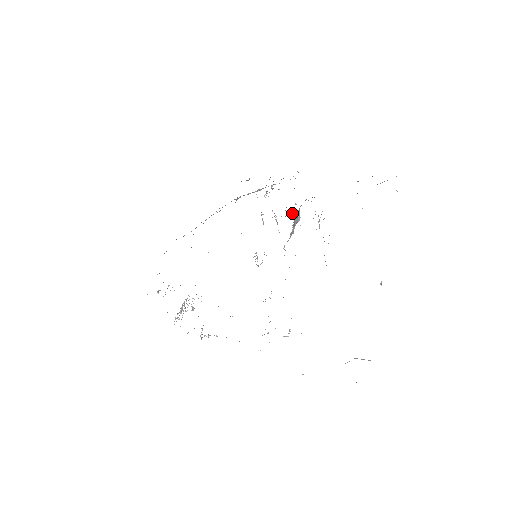
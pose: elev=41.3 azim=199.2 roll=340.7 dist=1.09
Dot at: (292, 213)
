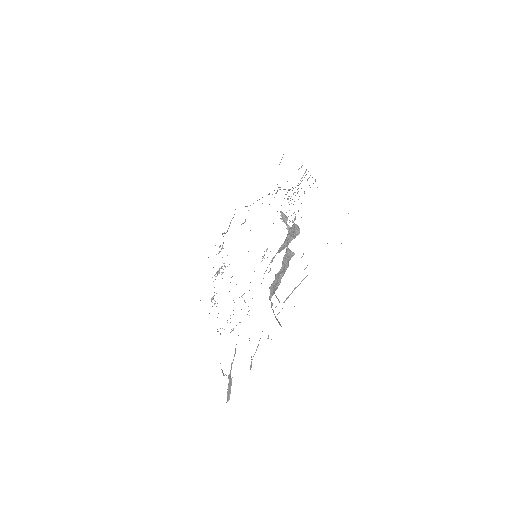
Dot at: occluded
